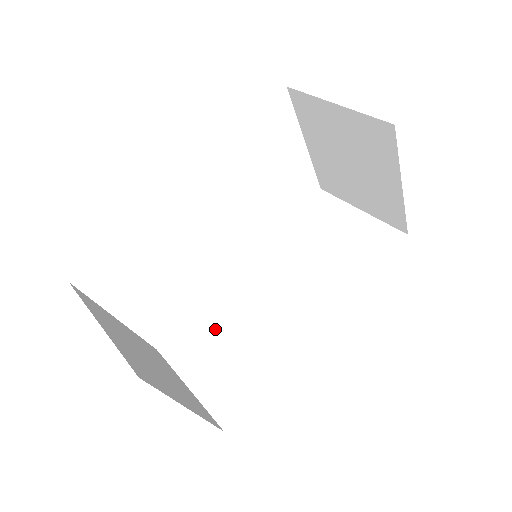
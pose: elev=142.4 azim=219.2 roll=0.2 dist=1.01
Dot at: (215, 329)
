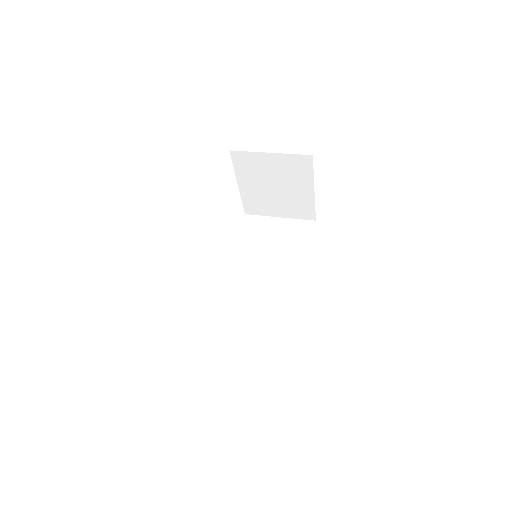
Dot at: (234, 322)
